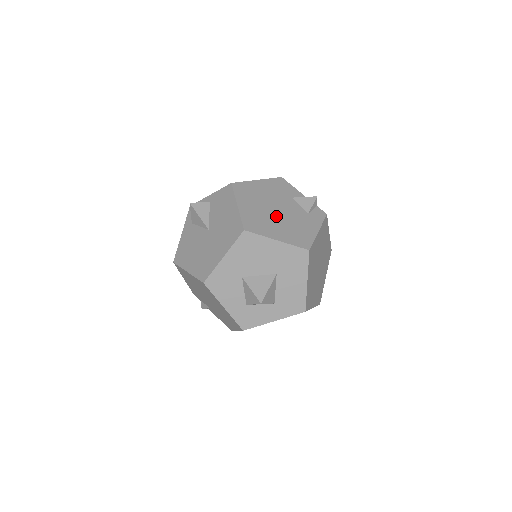
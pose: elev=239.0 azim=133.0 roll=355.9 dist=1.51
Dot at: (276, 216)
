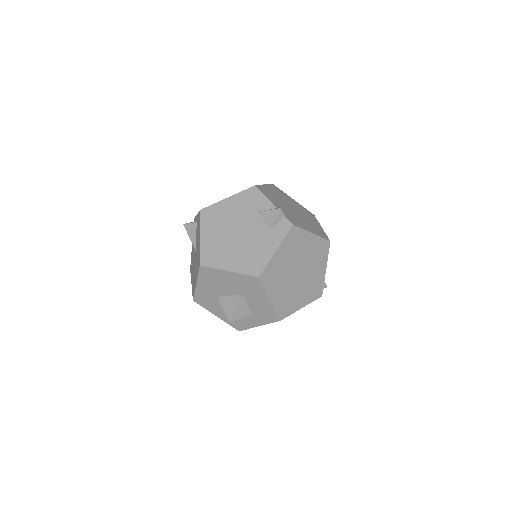
Dot at: (235, 241)
